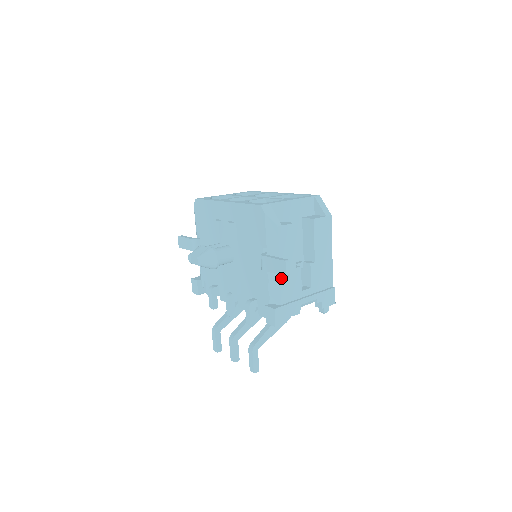
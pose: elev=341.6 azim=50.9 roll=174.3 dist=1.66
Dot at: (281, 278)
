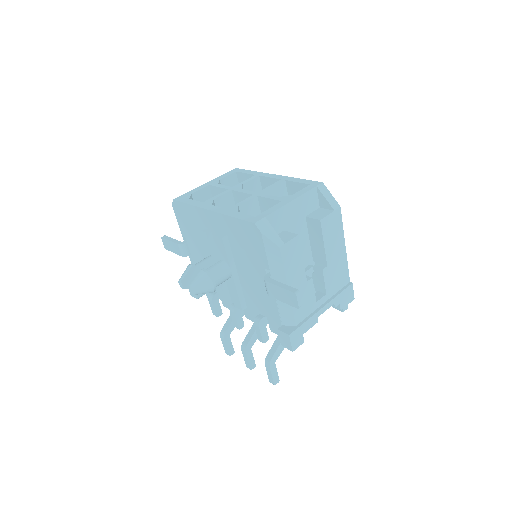
Dot at: occluded
